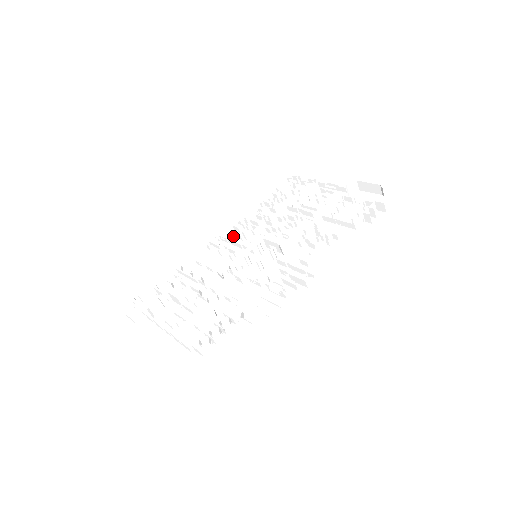
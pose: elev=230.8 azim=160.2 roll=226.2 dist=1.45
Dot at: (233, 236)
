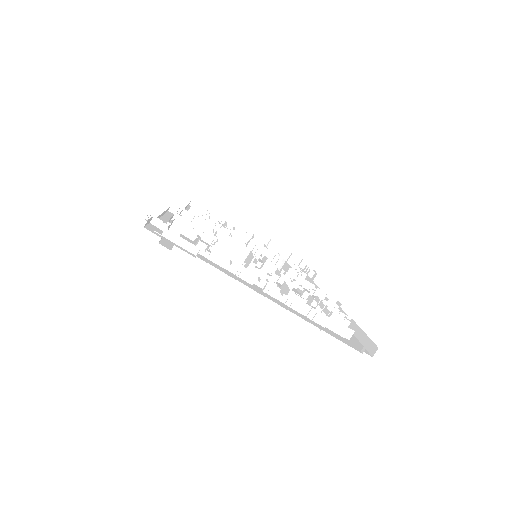
Dot at: occluded
